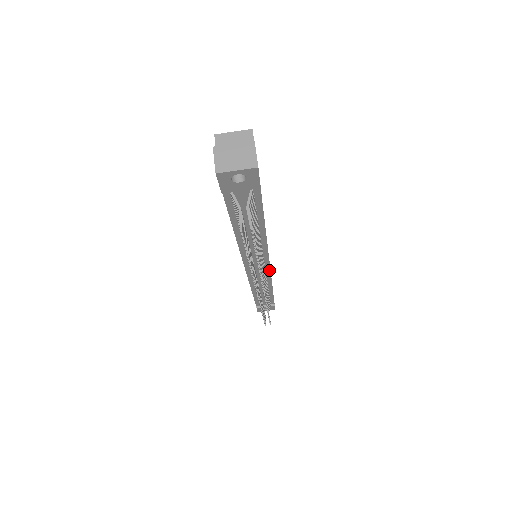
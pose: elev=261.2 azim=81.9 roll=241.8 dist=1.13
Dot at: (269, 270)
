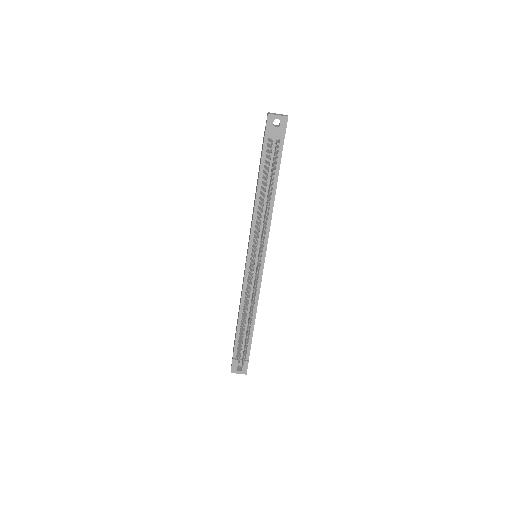
Dot at: (262, 271)
